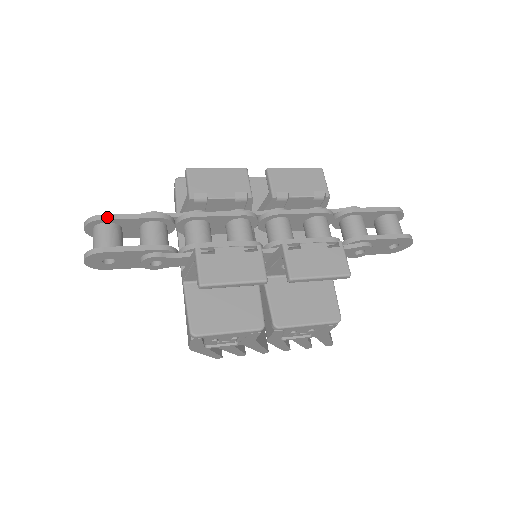
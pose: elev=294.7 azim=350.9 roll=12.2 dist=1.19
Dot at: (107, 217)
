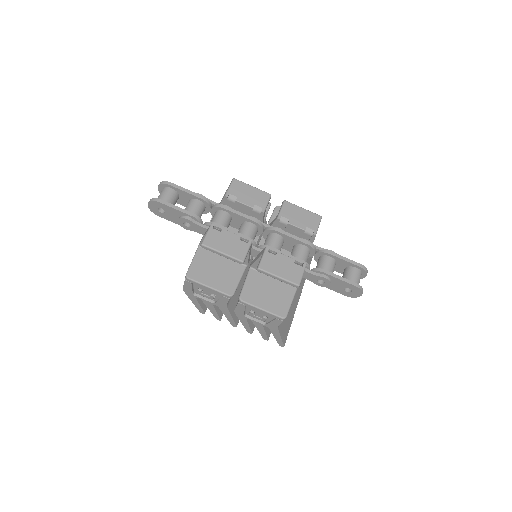
Dot at: (173, 185)
